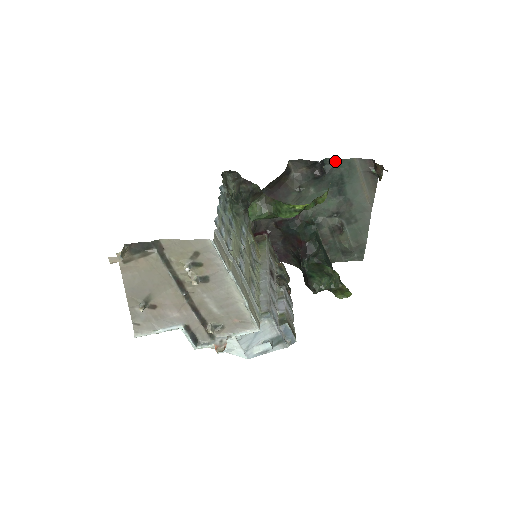
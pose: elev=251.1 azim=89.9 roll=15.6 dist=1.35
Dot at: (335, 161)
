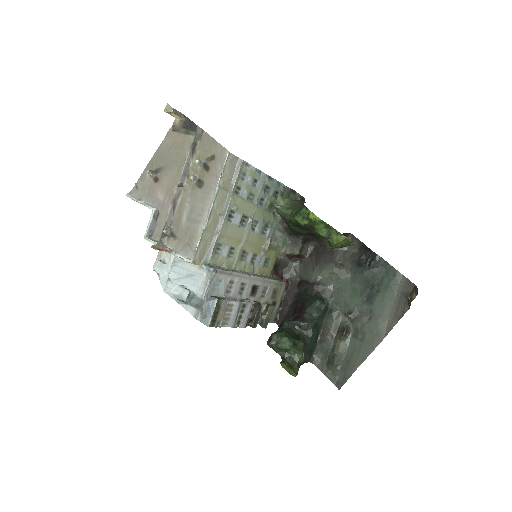
Dot at: (385, 264)
